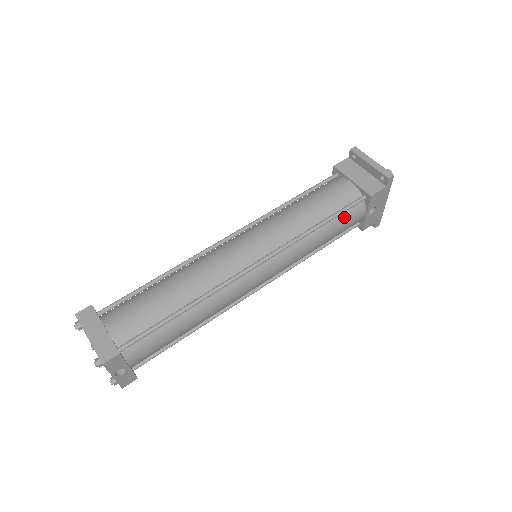
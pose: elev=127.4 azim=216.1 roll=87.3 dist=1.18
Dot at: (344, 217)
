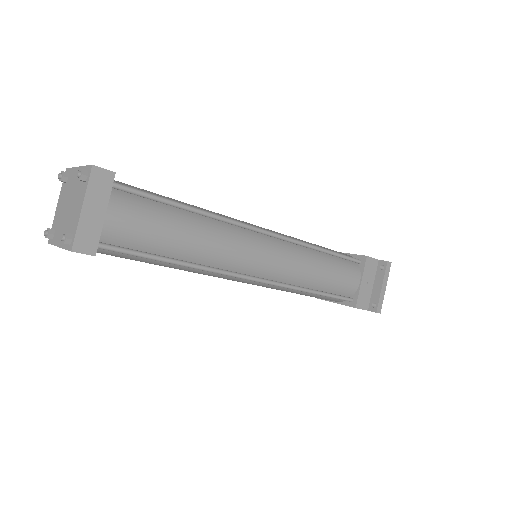
Dot at: (327, 297)
